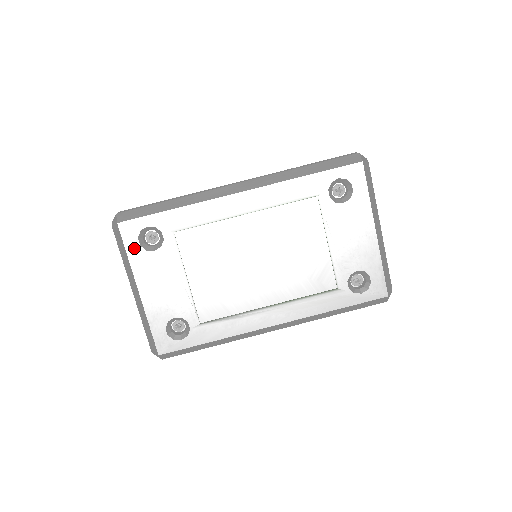
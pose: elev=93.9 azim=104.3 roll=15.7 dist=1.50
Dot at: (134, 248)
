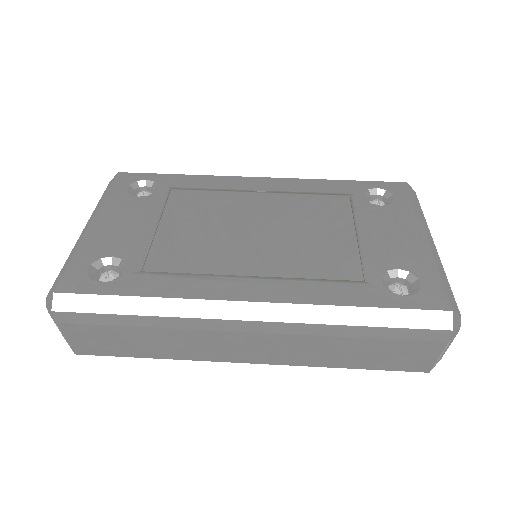
Dot at: (119, 191)
